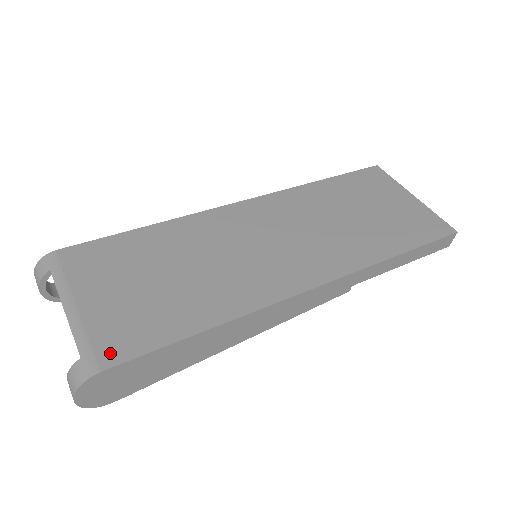
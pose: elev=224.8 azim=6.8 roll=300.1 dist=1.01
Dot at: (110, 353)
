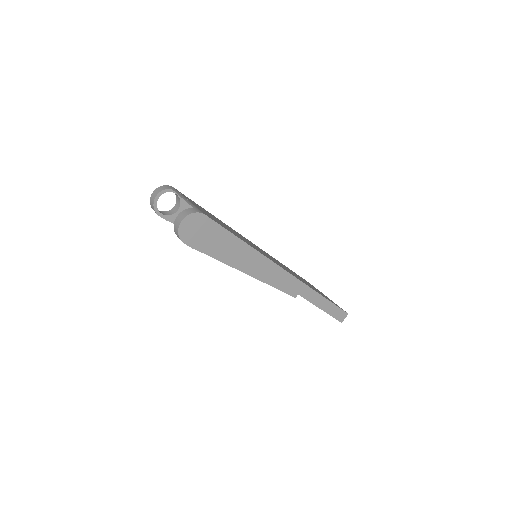
Dot at: (207, 215)
